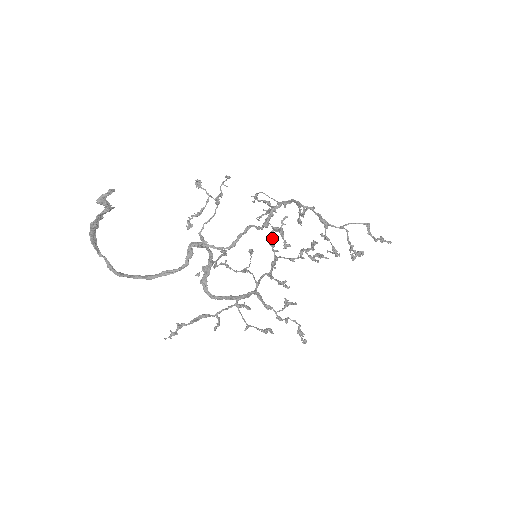
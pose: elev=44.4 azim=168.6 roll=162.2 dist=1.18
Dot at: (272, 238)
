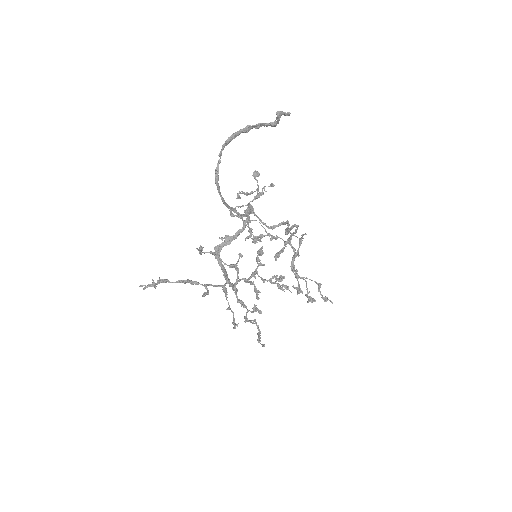
Dot at: (257, 255)
